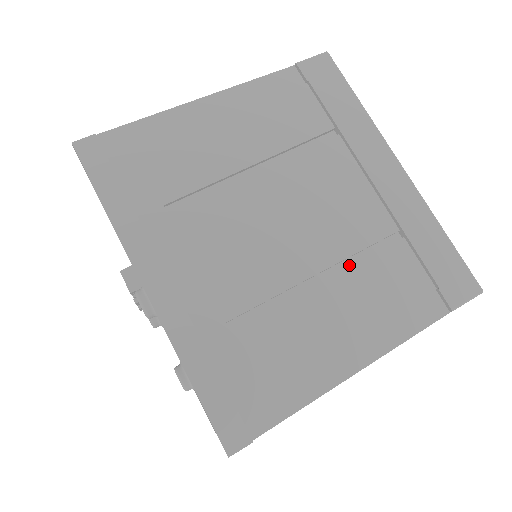
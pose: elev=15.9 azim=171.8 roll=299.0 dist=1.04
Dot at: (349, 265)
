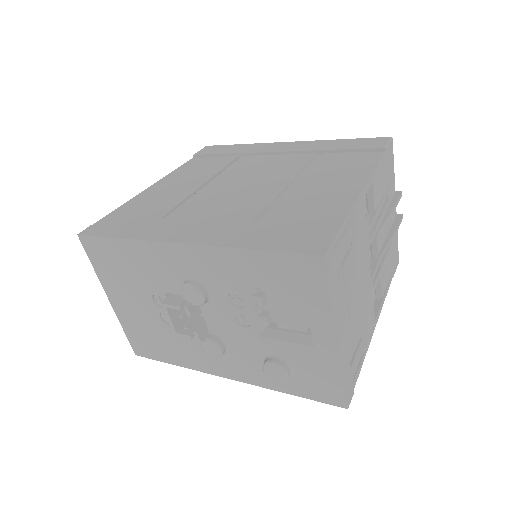
Dot at: (304, 173)
